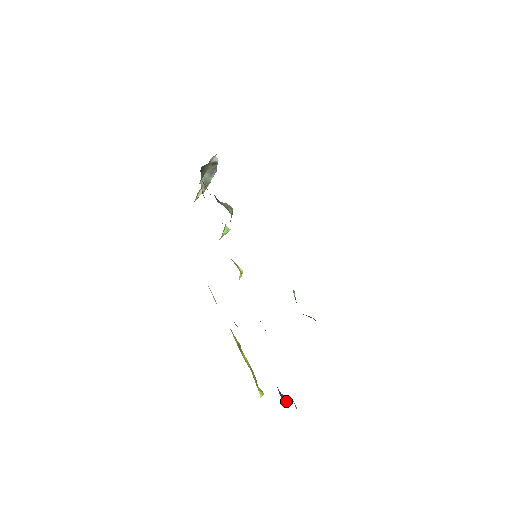
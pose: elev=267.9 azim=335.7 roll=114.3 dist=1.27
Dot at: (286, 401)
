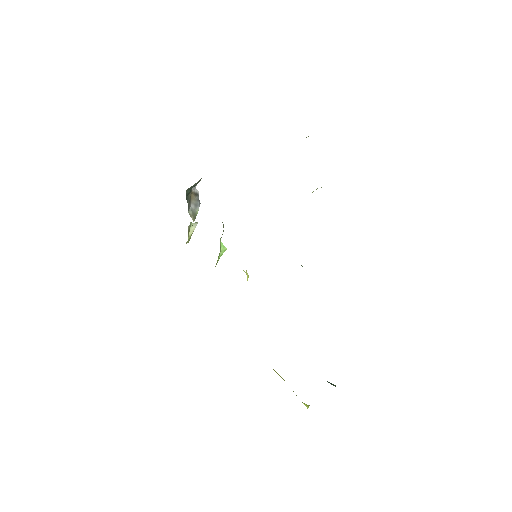
Dot at: (332, 384)
